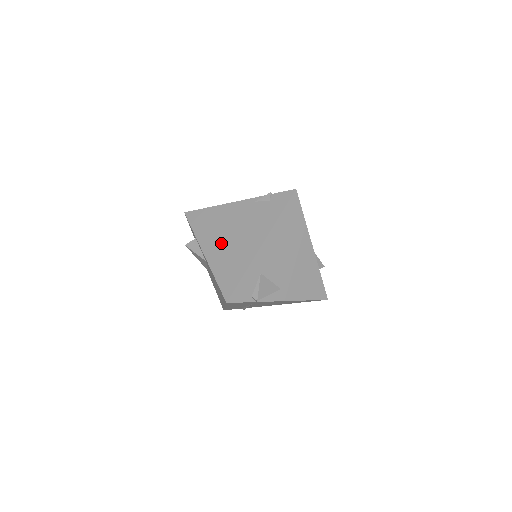
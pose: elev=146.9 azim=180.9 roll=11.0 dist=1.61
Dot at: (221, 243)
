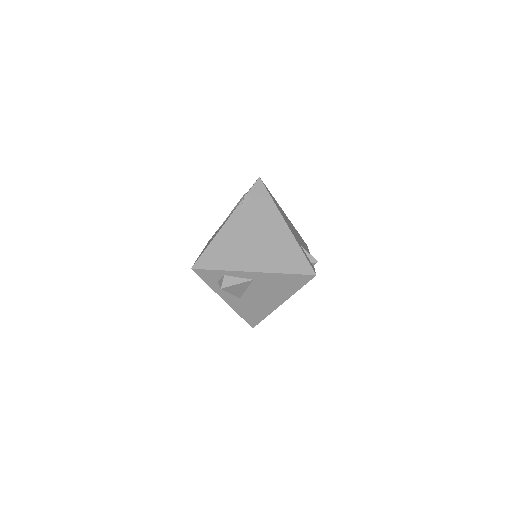
Dot at: (257, 253)
